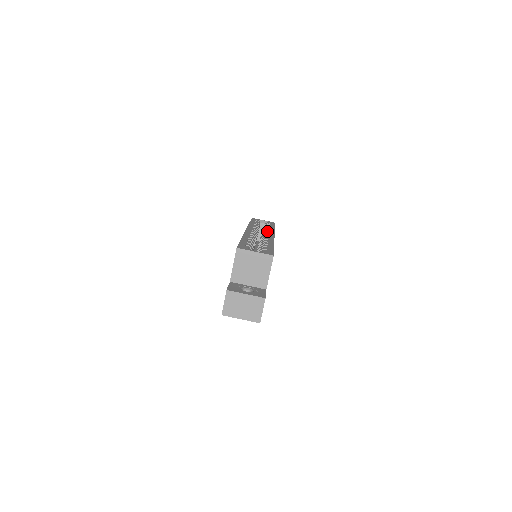
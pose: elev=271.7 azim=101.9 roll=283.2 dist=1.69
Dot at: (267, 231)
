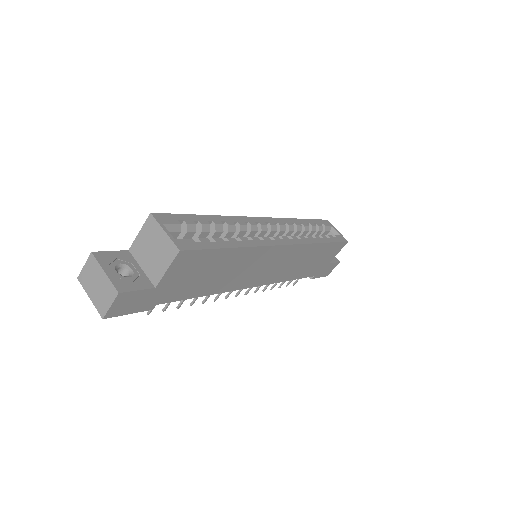
Dot at: (292, 236)
